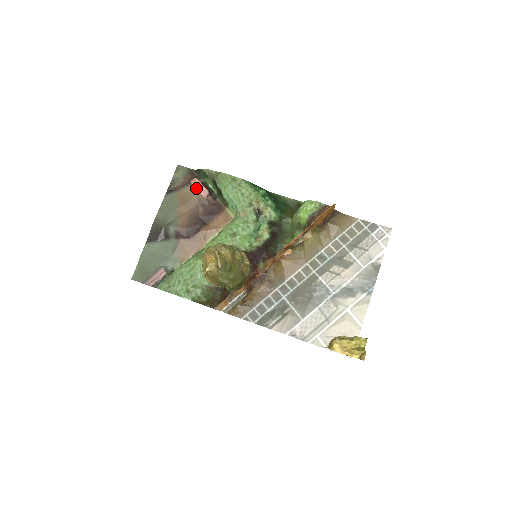
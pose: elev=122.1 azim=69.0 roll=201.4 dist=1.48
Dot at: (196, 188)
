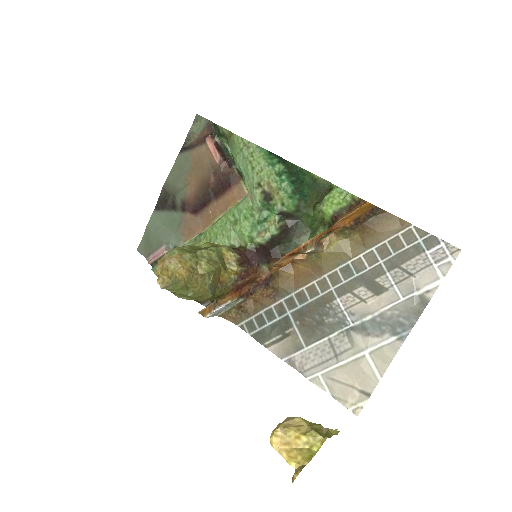
Dot at: (210, 149)
